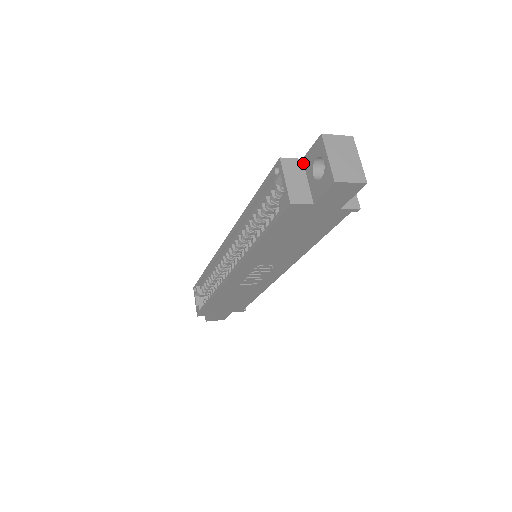
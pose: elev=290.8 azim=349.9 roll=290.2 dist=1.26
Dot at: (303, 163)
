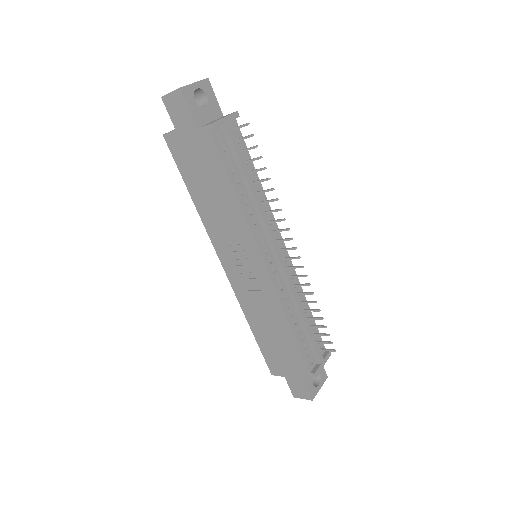
Dot at: occluded
